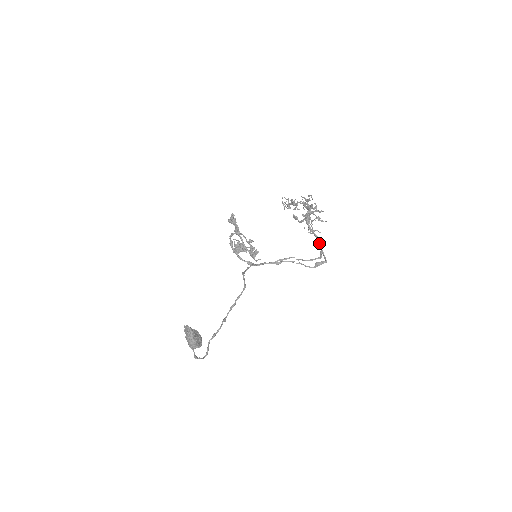
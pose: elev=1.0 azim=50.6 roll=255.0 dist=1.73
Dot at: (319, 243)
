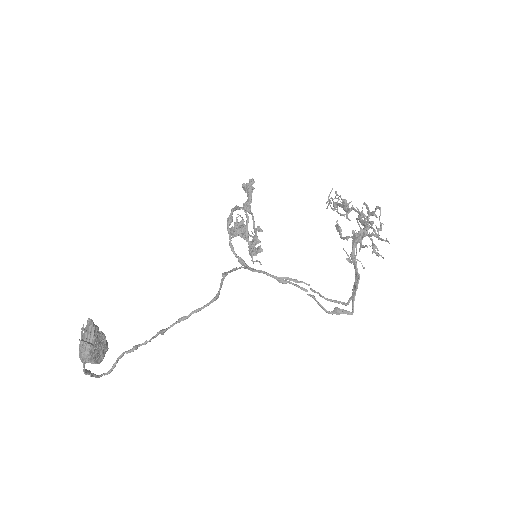
Dot at: (356, 283)
